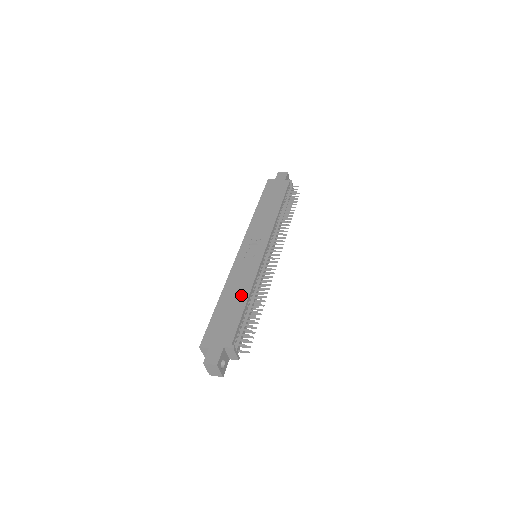
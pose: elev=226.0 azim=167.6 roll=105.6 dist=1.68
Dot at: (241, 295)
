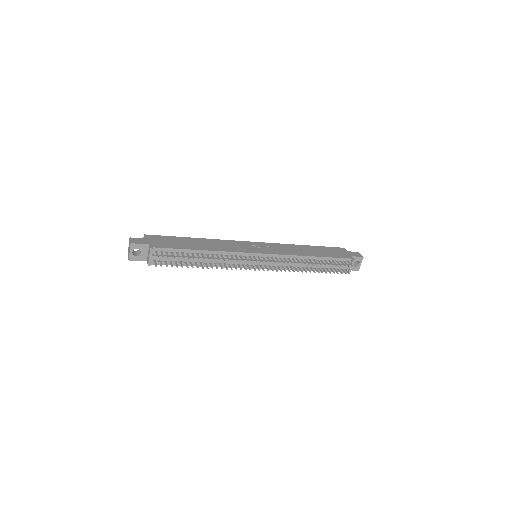
Dot at: (205, 247)
